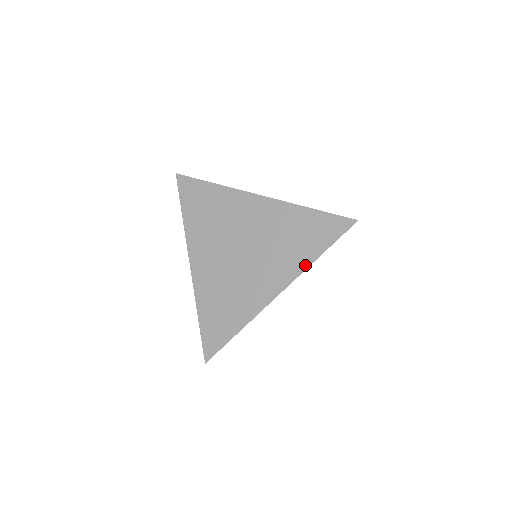
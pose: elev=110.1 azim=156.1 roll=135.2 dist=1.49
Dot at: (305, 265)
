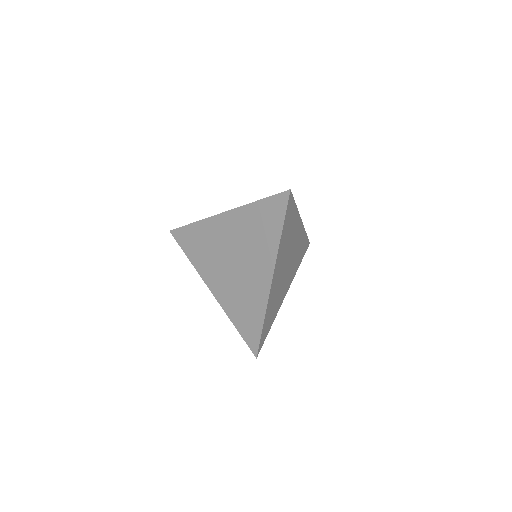
Dot at: (276, 246)
